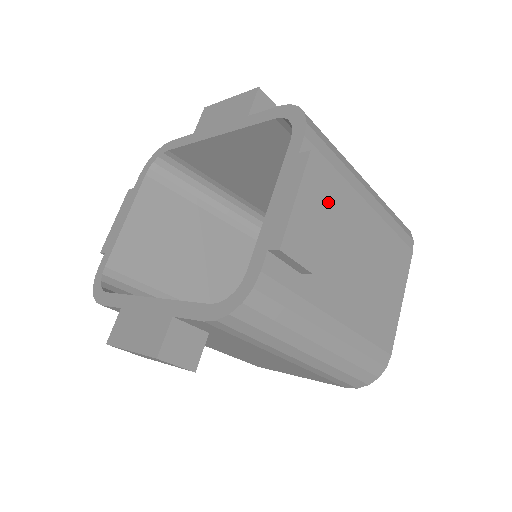
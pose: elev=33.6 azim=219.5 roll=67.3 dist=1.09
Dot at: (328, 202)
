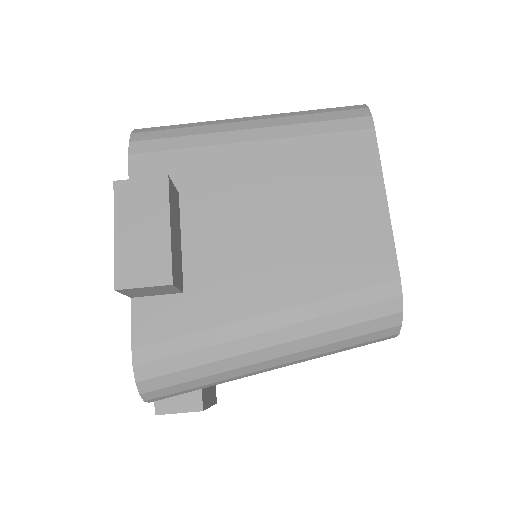
Dot at: occluded
